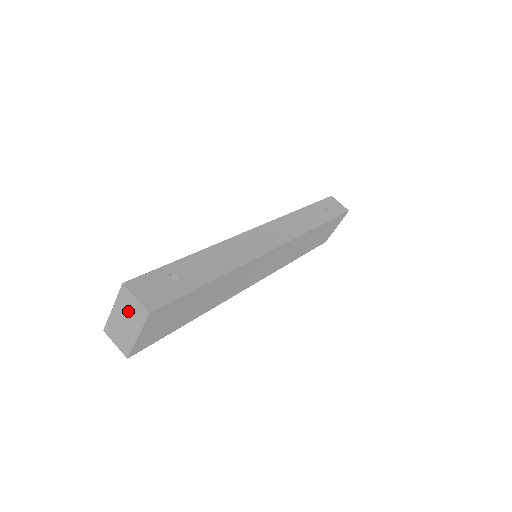
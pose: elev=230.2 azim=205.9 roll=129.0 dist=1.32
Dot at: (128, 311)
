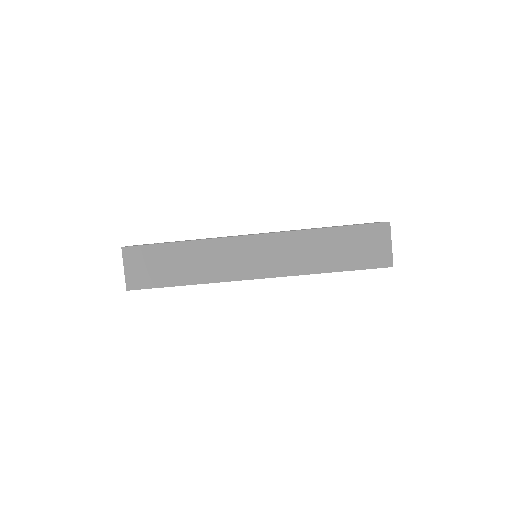
Dot at: occluded
